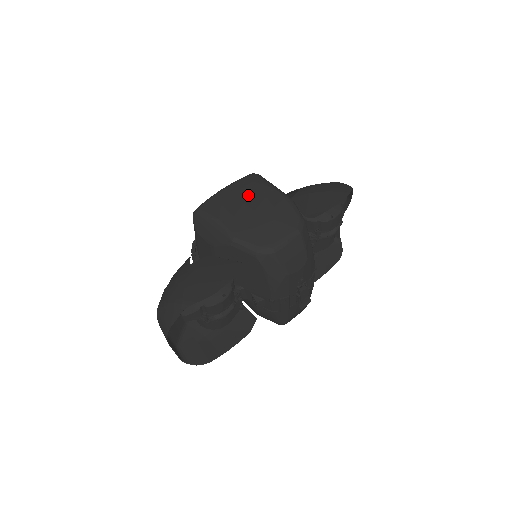
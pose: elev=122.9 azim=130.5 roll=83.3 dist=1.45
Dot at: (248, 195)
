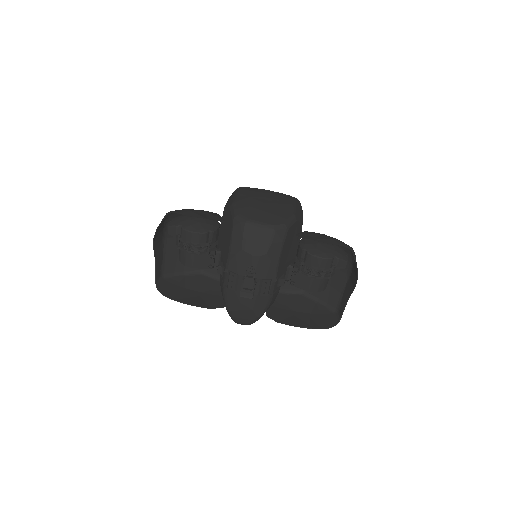
Dot at: (274, 197)
